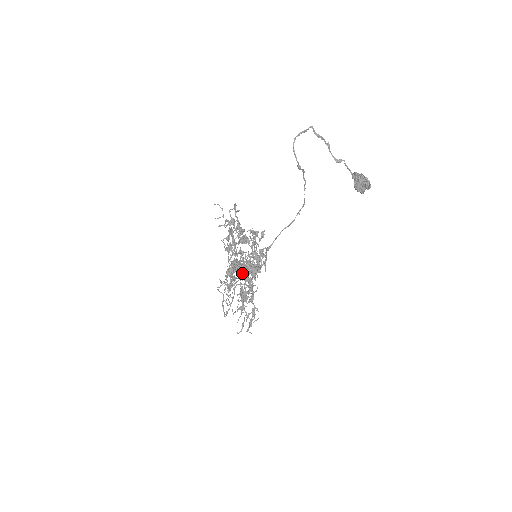
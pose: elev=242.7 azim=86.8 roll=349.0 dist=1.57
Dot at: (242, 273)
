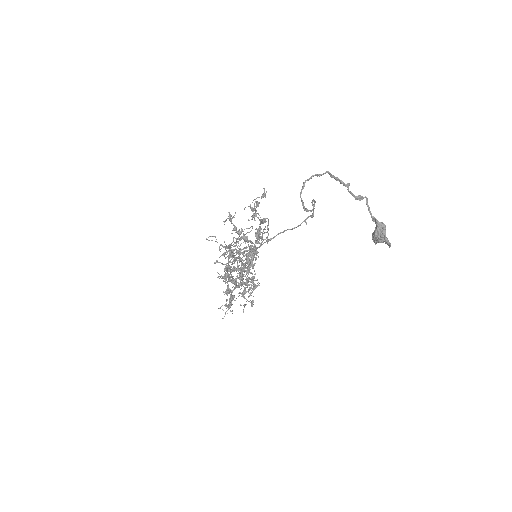
Dot at: (241, 285)
